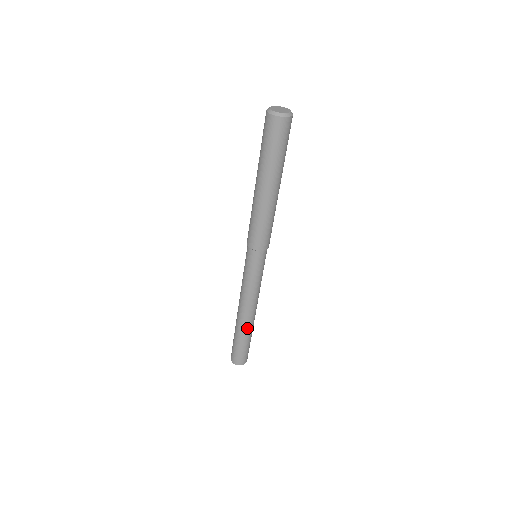
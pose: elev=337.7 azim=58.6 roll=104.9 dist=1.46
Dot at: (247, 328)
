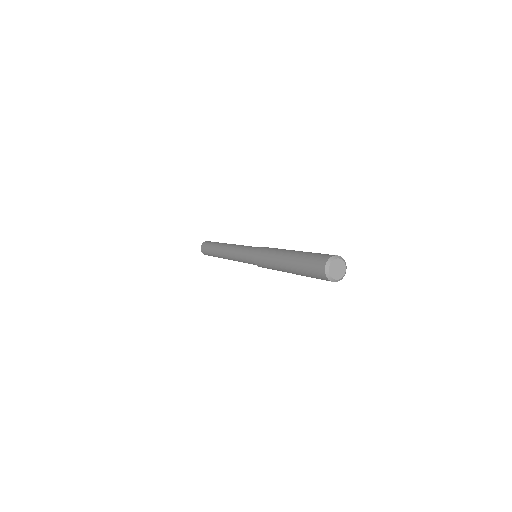
Dot at: occluded
